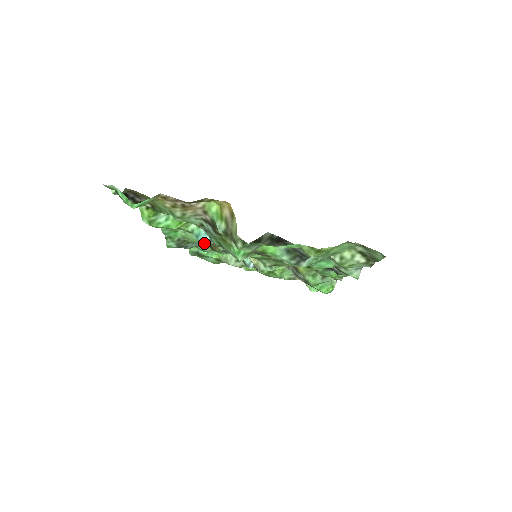
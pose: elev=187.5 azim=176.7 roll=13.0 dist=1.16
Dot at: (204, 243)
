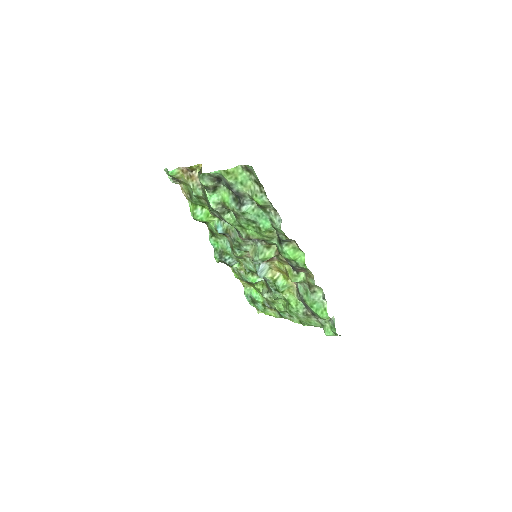
Dot at: (231, 251)
